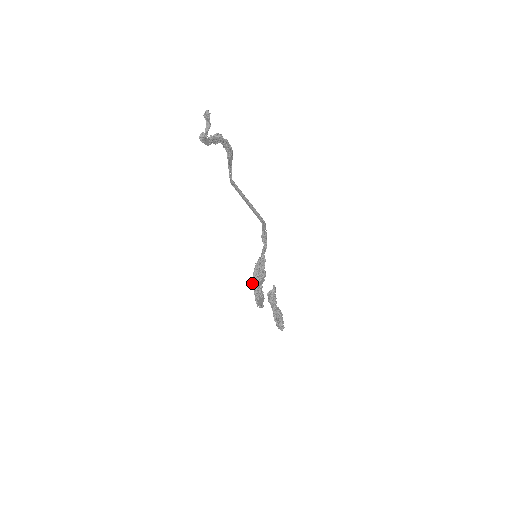
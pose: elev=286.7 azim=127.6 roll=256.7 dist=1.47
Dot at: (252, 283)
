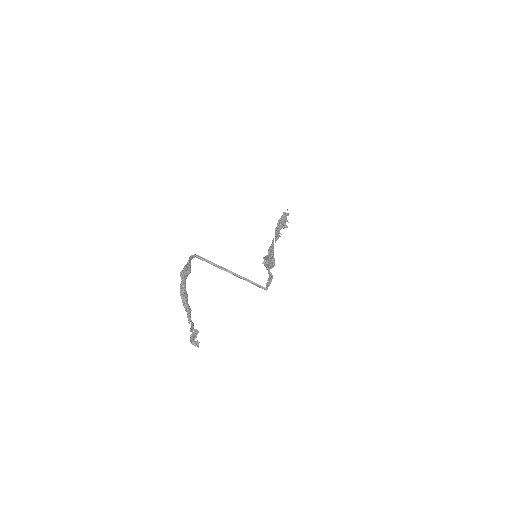
Dot at: occluded
